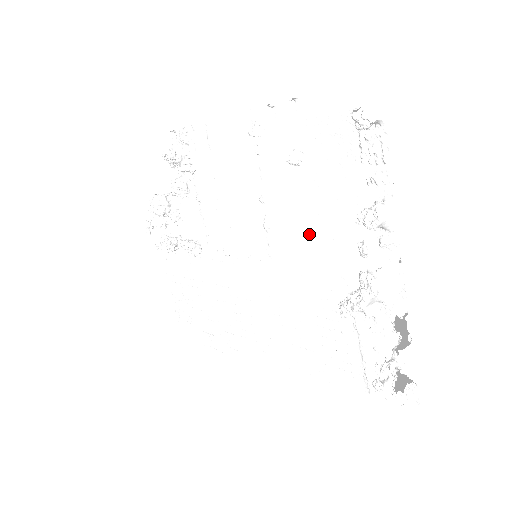
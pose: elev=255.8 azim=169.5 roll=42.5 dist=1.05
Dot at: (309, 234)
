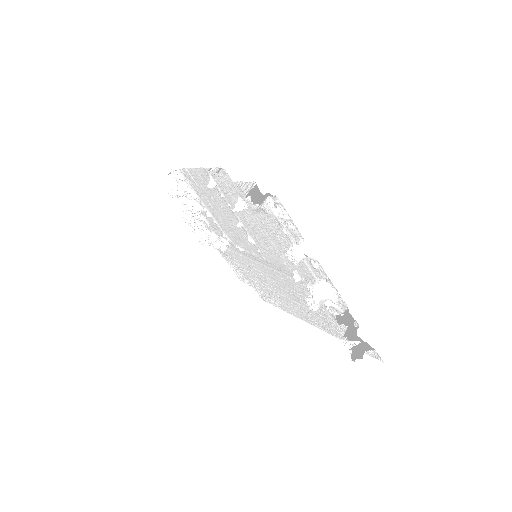
Dot at: (275, 250)
